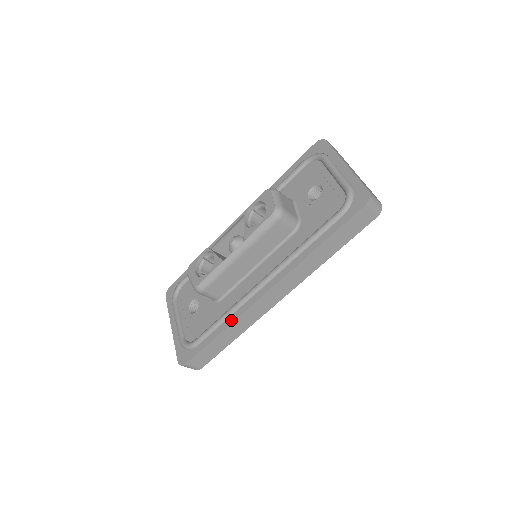
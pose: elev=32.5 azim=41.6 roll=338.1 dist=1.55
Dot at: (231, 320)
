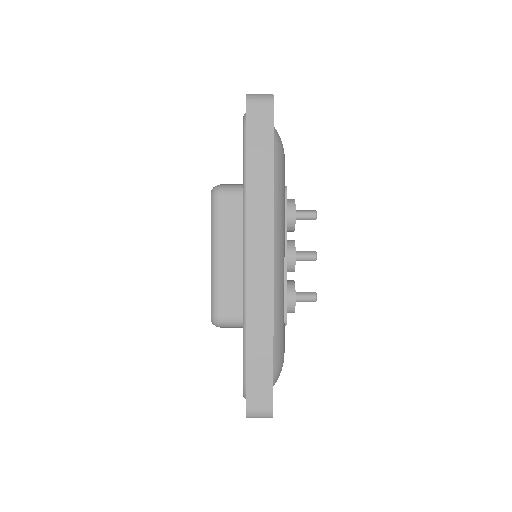
Dot at: (245, 318)
